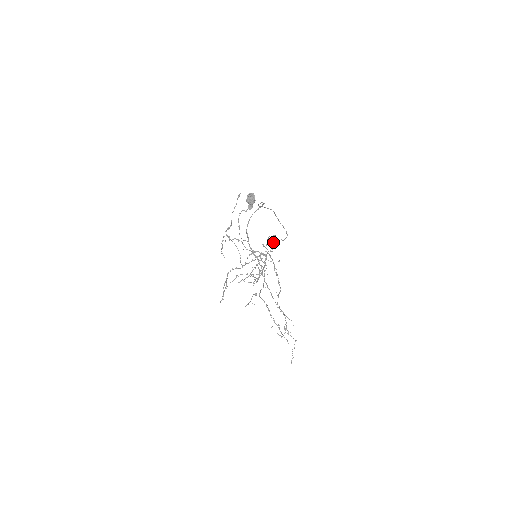
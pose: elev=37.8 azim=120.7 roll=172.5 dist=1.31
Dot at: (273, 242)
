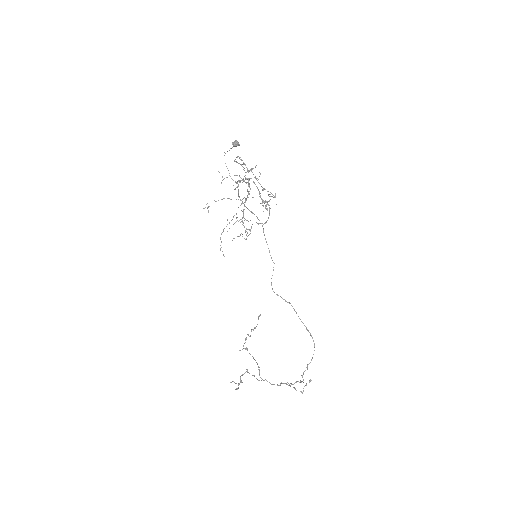
Dot at: (303, 372)
